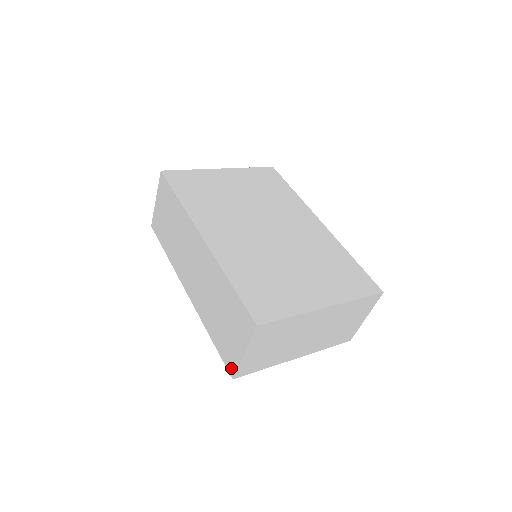
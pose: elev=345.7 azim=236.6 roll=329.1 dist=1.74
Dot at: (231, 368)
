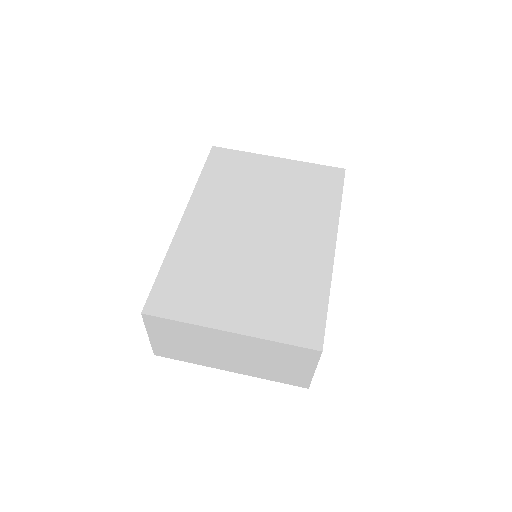
Dot at: occluded
